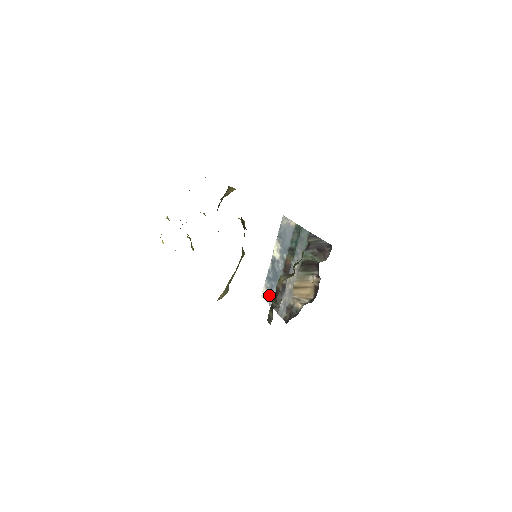
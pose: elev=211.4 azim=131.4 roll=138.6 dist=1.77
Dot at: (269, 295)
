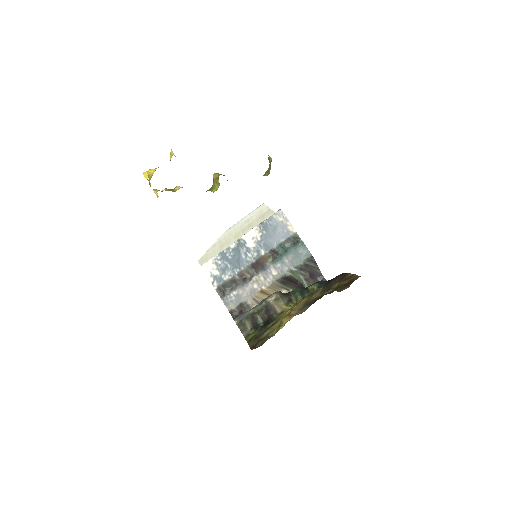
Dot at: (216, 273)
